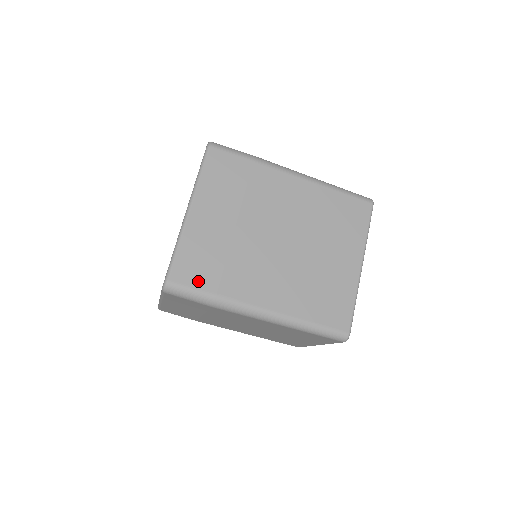
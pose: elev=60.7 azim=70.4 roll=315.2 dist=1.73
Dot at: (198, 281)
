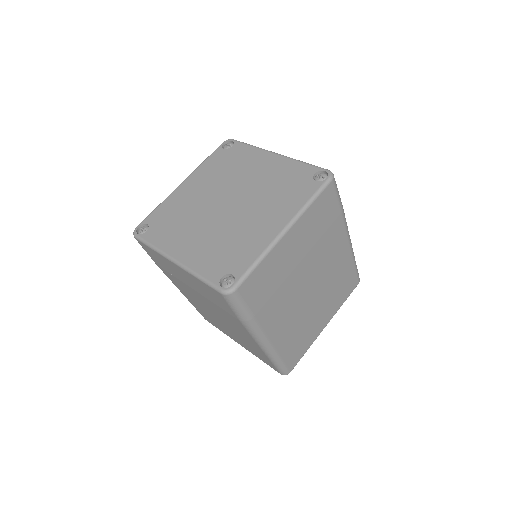
Dot at: (252, 300)
